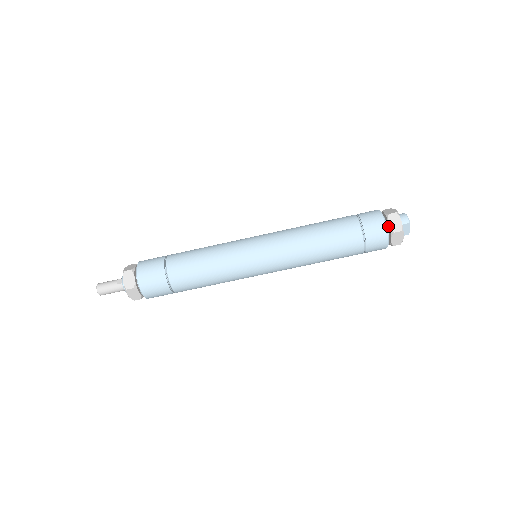
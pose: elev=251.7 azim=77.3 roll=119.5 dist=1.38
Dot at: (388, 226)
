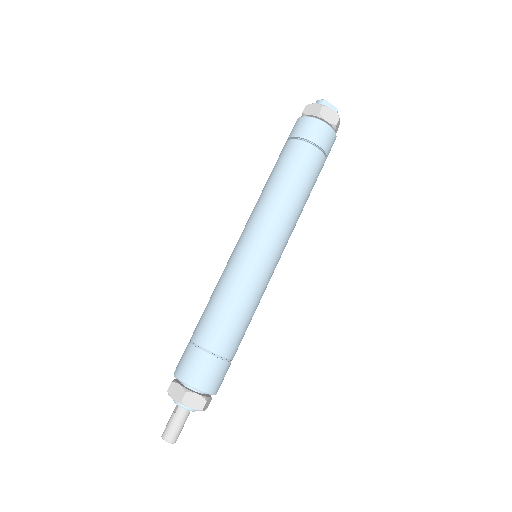
Dot at: occluded
